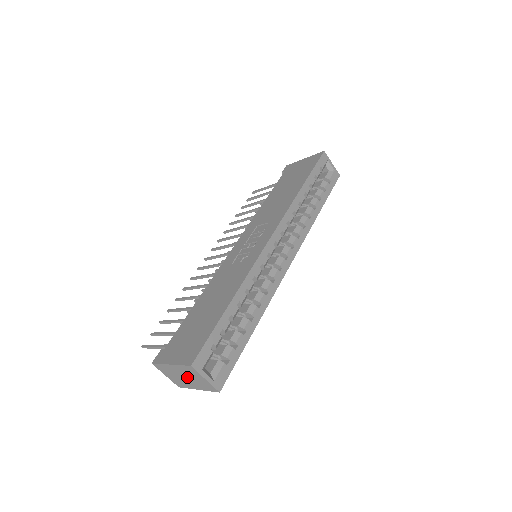
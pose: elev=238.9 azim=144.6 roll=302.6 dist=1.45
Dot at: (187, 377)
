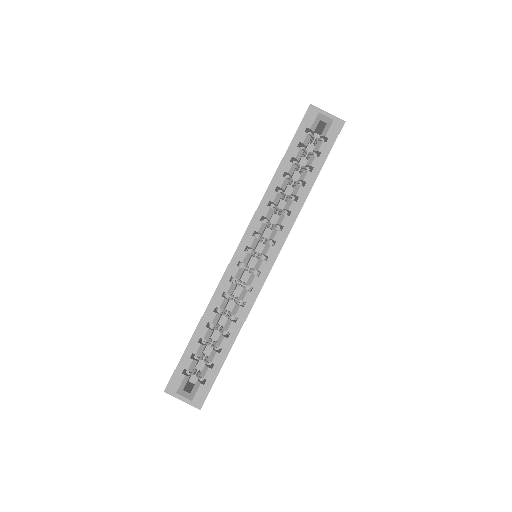
Dot at: occluded
